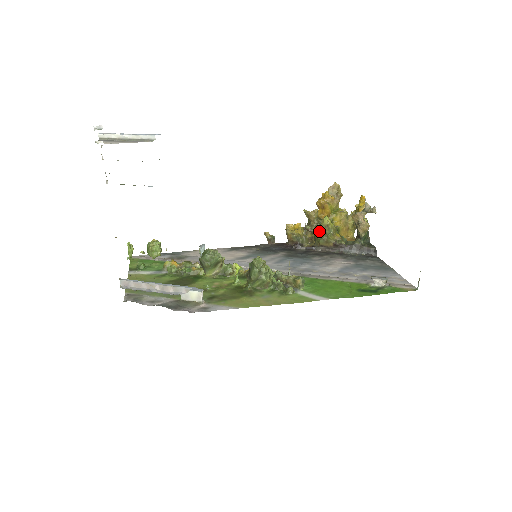
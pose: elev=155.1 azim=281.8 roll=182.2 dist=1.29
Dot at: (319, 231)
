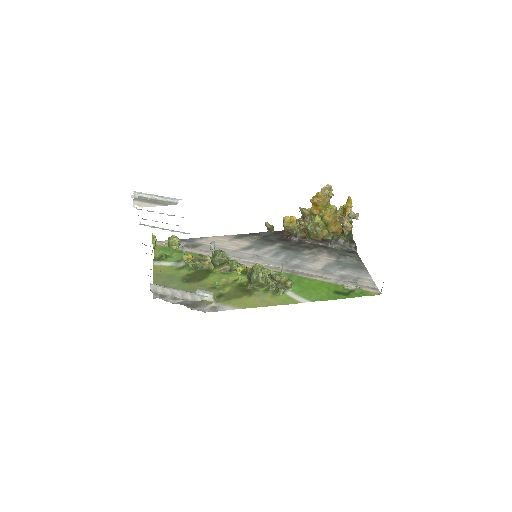
Dot at: (310, 227)
